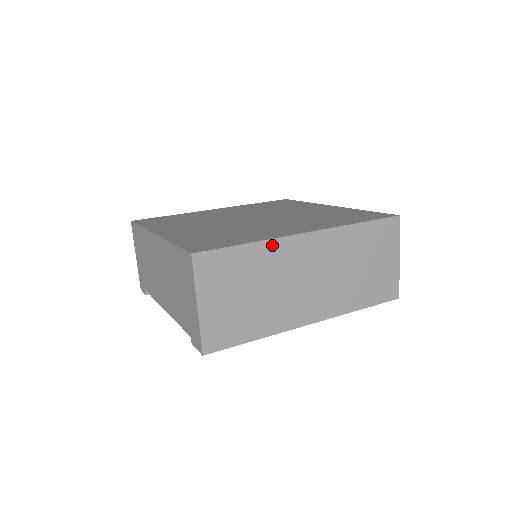
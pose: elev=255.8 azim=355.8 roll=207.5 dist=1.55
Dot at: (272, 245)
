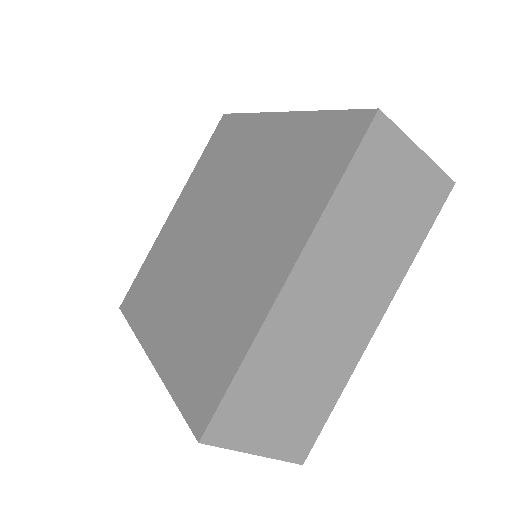
Dot at: (265, 335)
